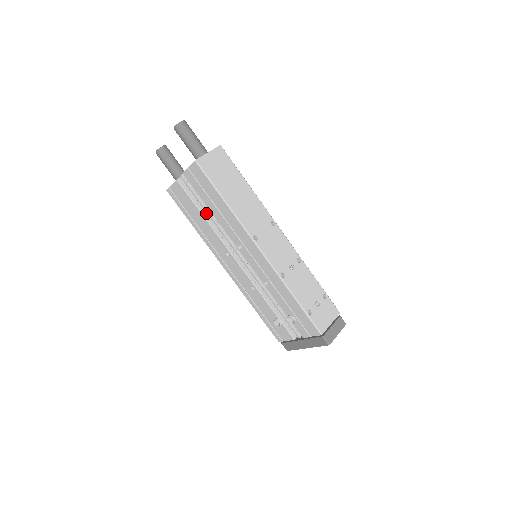
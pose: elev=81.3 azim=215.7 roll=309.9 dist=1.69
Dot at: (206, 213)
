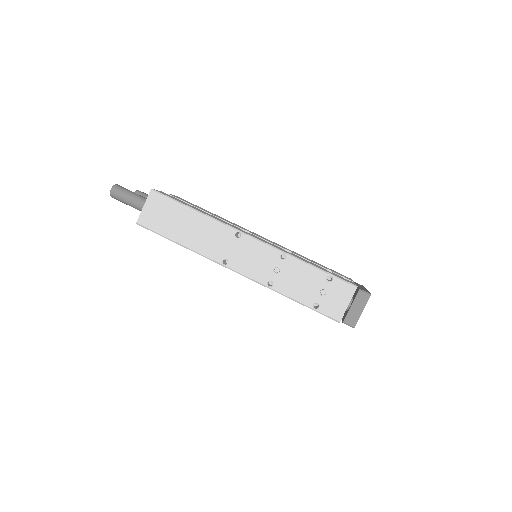
Dot at: occluded
